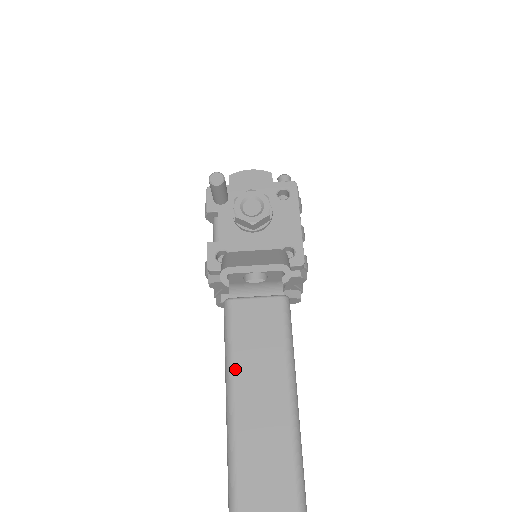
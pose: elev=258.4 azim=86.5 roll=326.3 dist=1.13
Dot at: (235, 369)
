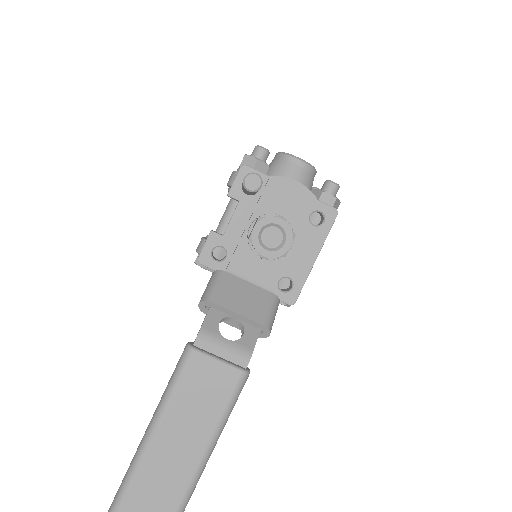
Dot at: (165, 416)
